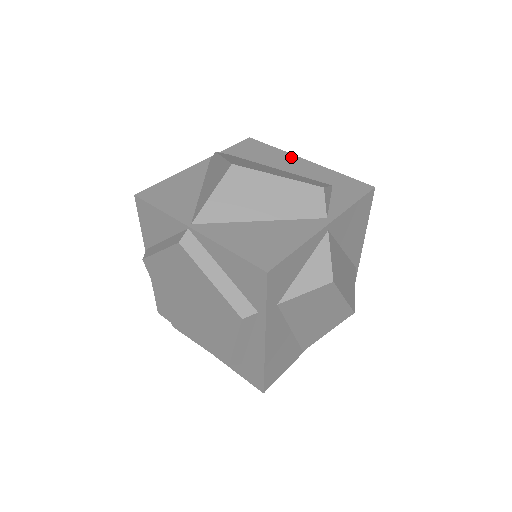
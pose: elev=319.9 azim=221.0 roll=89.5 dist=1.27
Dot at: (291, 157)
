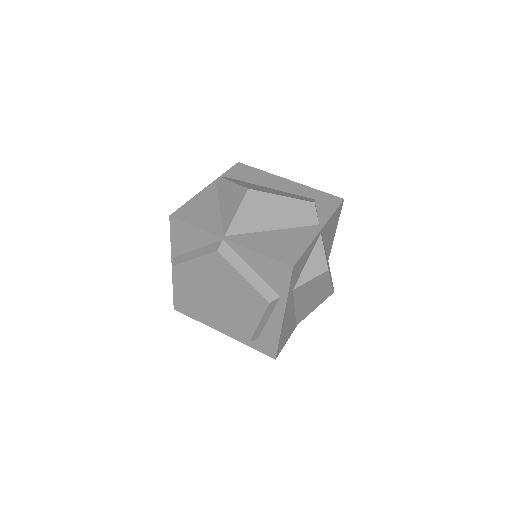
Dot at: (276, 178)
